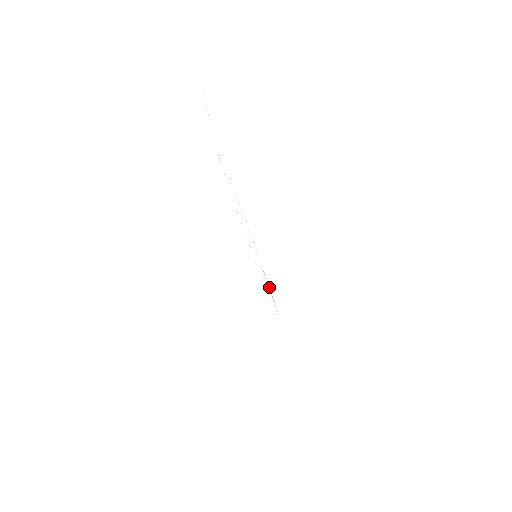
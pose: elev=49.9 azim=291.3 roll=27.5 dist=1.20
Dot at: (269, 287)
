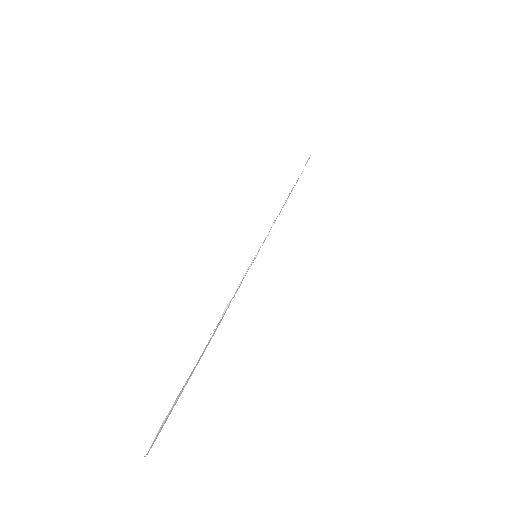
Dot at: occluded
